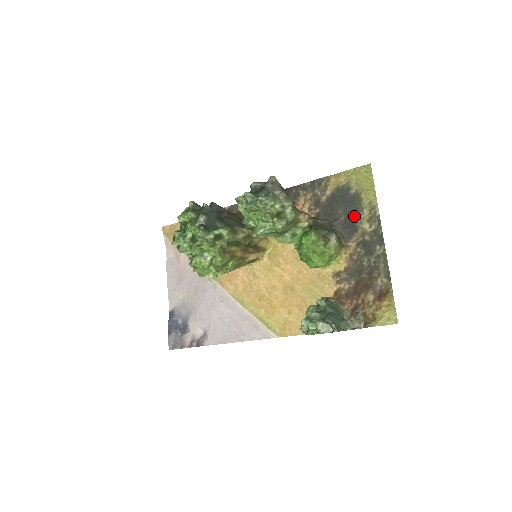
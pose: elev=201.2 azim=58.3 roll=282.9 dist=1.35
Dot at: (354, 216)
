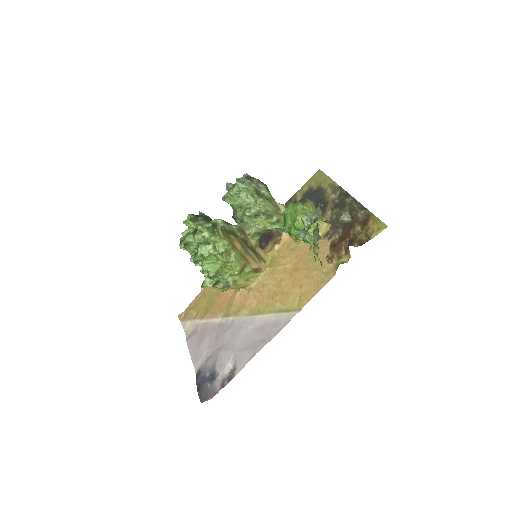
Dot at: (322, 198)
